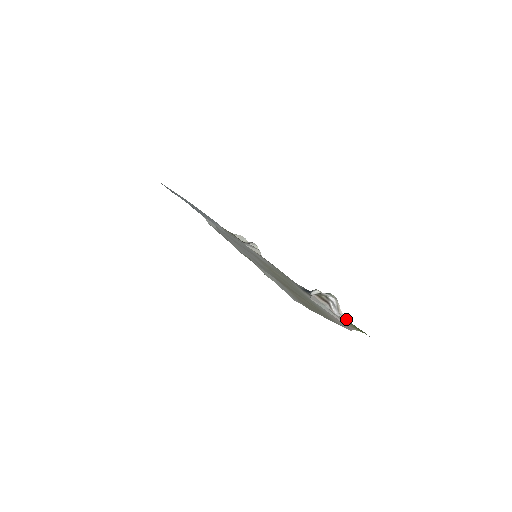
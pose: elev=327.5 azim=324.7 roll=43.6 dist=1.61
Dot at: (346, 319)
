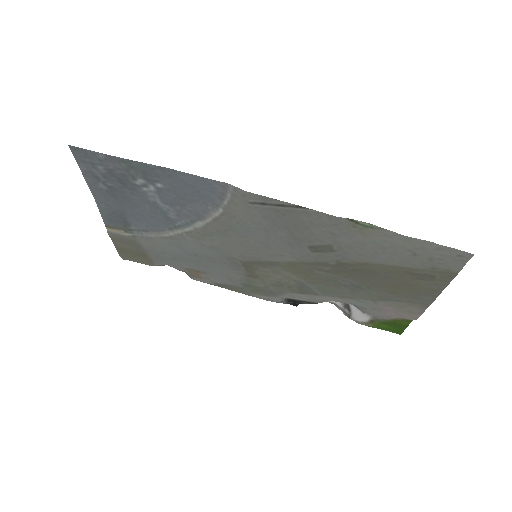
Dot at: (358, 323)
